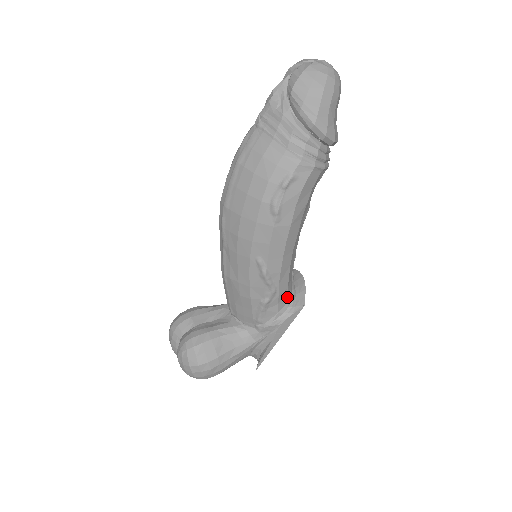
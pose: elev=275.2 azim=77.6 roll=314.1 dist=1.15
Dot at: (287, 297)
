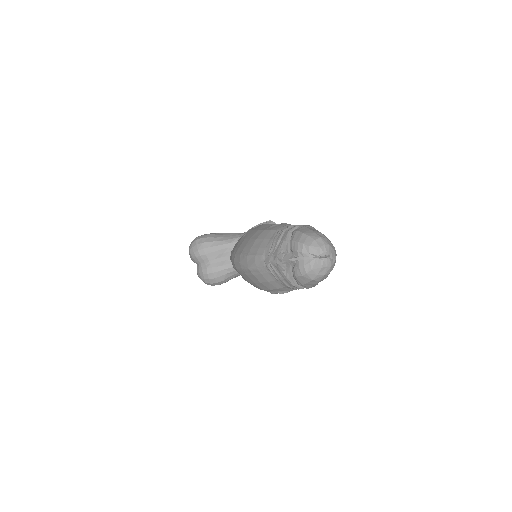
Dot at: occluded
